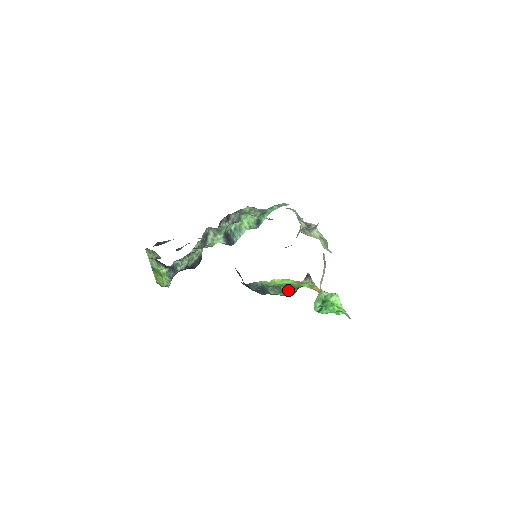
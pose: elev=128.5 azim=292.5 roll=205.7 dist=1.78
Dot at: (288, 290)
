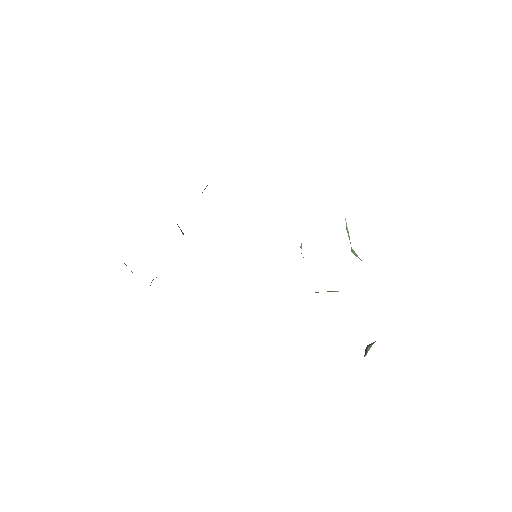
Dot at: occluded
